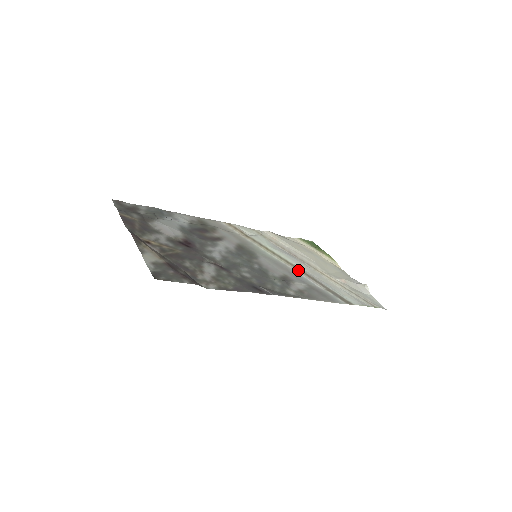
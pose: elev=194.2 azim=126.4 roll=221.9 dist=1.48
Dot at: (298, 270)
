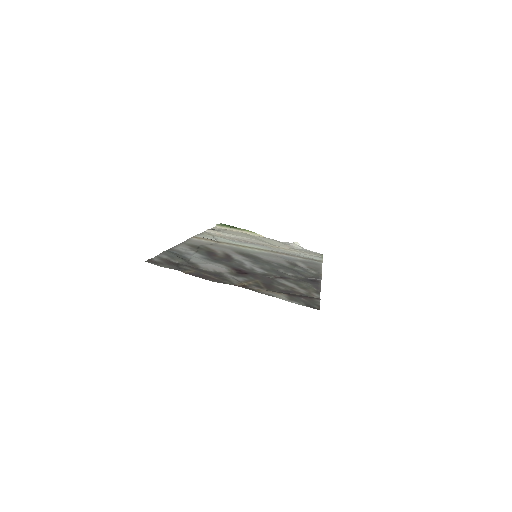
Dot at: (276, 253)
